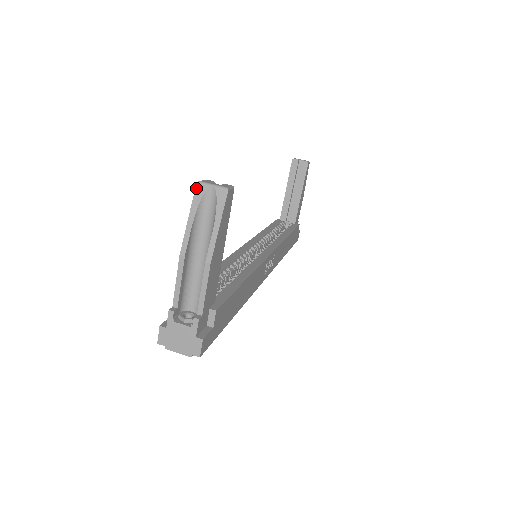
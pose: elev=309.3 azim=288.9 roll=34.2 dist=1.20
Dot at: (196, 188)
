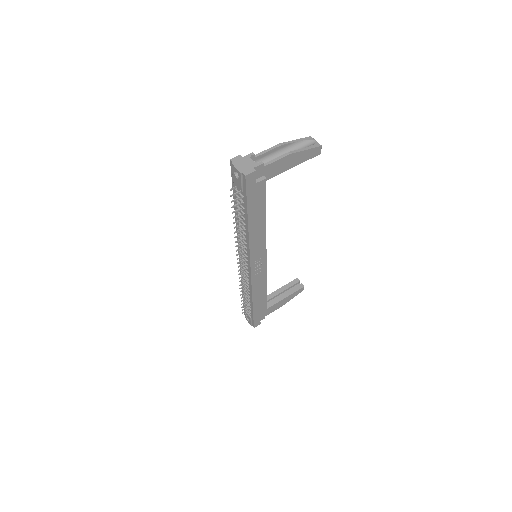
Dot at: (309, 137)
